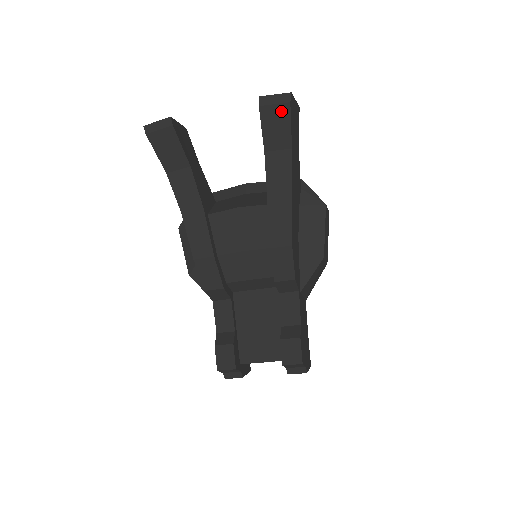
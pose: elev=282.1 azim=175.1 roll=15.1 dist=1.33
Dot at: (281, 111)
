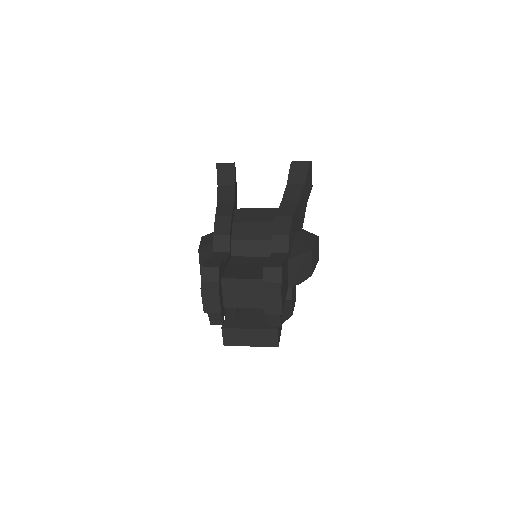
Dot at: (303, 166)
